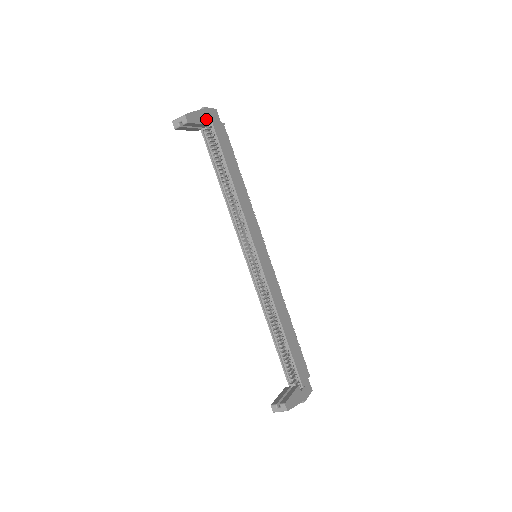
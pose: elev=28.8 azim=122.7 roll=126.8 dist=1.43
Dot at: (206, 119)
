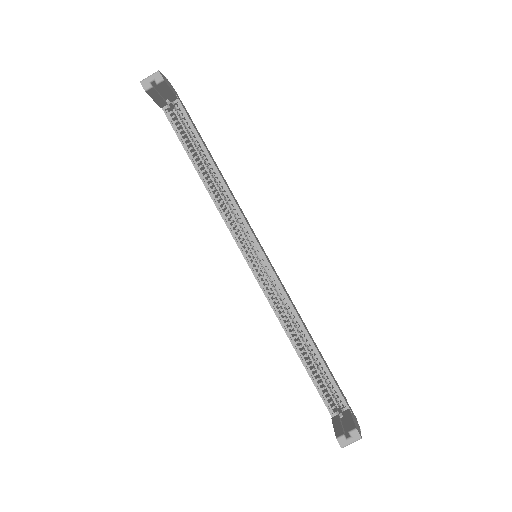
Dot at: (173, 91)
